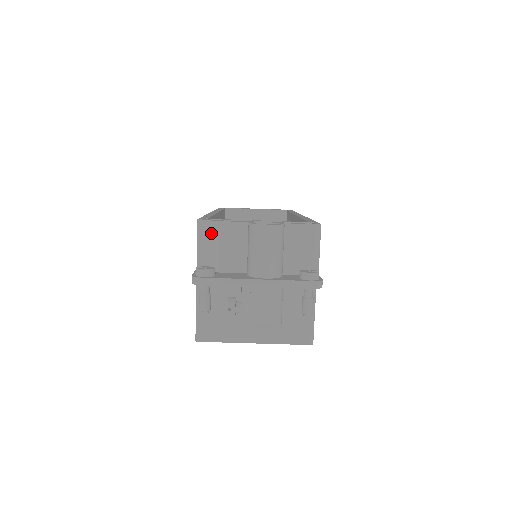
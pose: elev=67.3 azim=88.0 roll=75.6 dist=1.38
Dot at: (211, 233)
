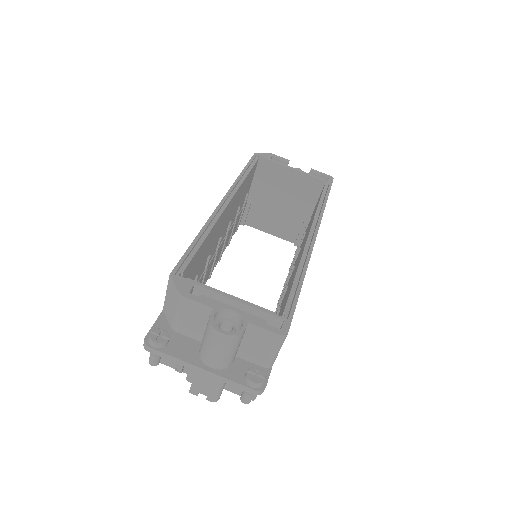
Dot at: (176, 300)
